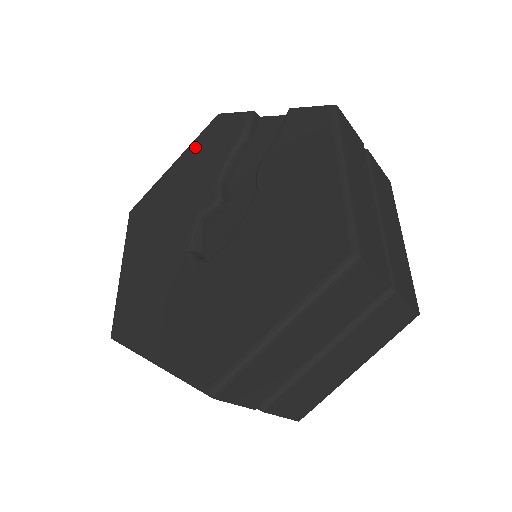
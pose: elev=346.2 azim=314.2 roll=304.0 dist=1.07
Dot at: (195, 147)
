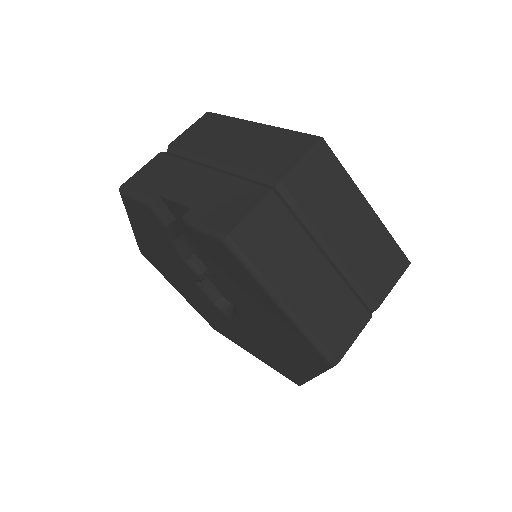
Dot at: (134, 220)
